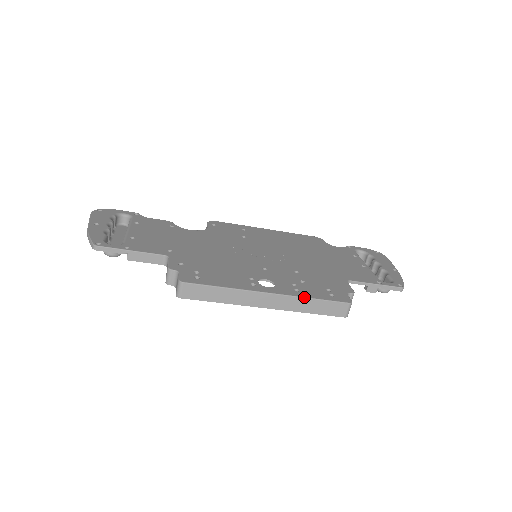
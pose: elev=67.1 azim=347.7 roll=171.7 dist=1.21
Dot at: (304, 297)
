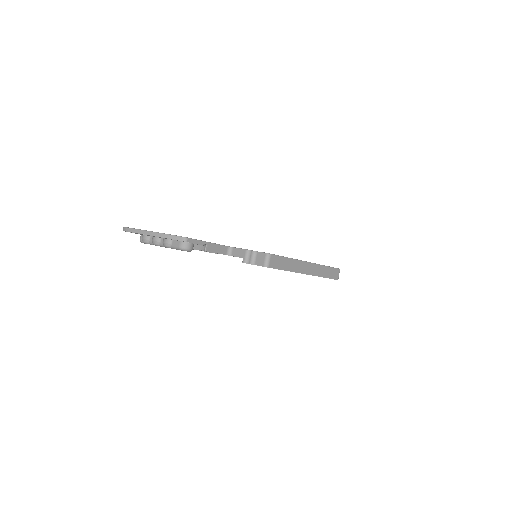
Dot at: (323, 265)
